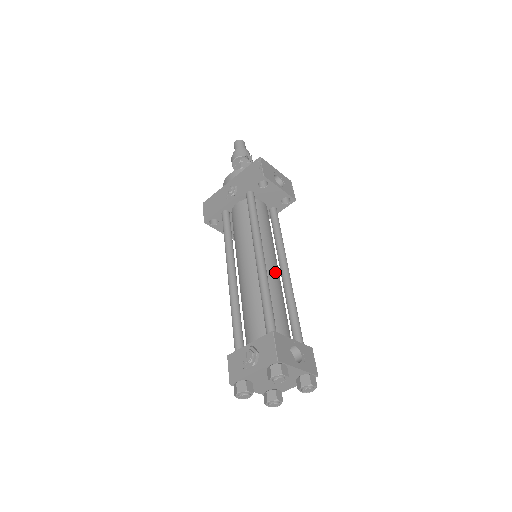
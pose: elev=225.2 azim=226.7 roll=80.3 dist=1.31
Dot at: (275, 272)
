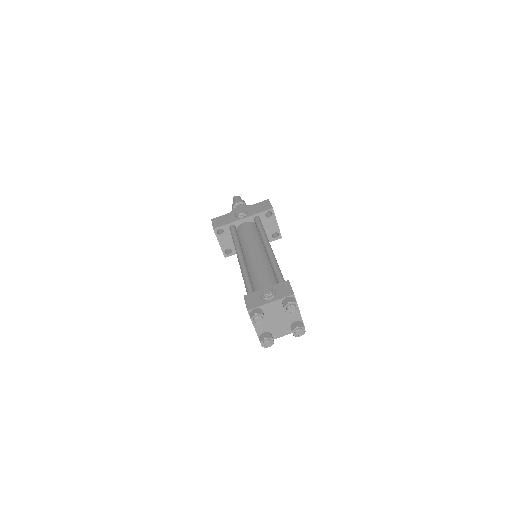
Dot at: occluded
